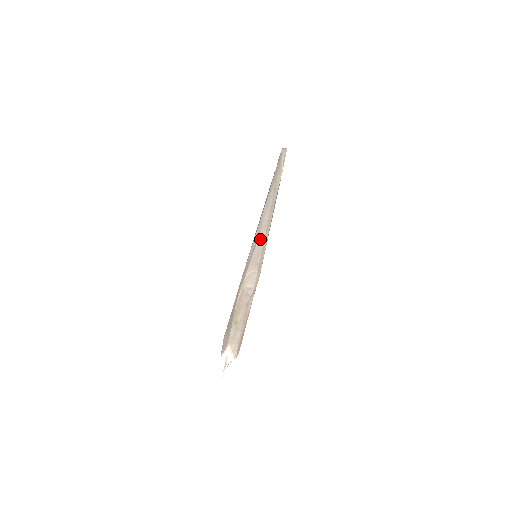
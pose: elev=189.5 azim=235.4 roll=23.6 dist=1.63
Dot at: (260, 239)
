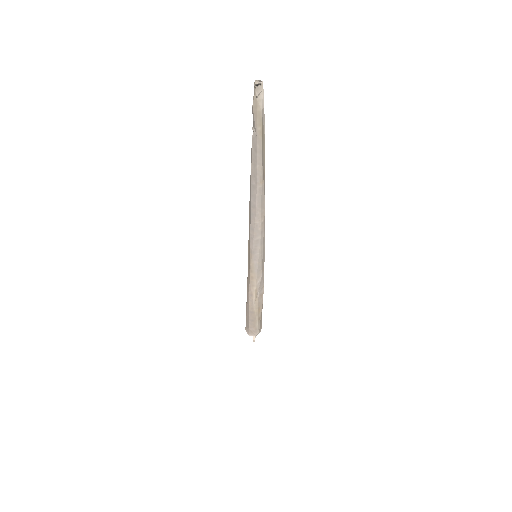
Dot at: (262, 246)
